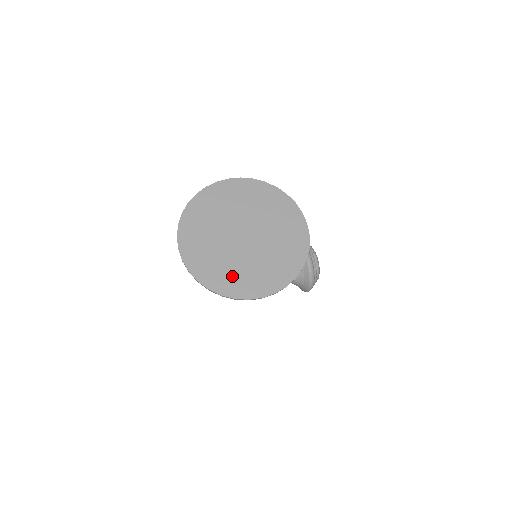
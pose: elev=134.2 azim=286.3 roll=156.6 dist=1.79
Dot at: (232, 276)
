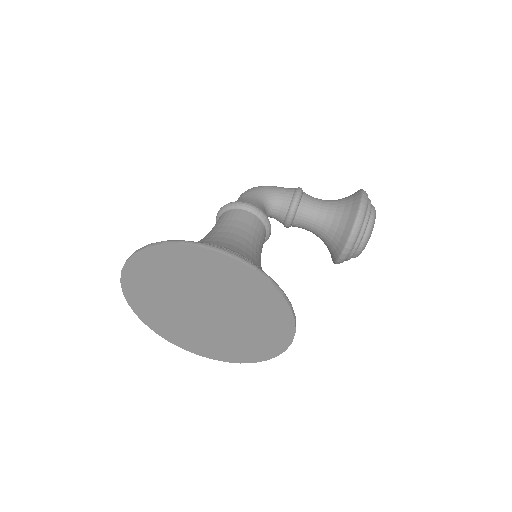
Dot at: (173, 329)
